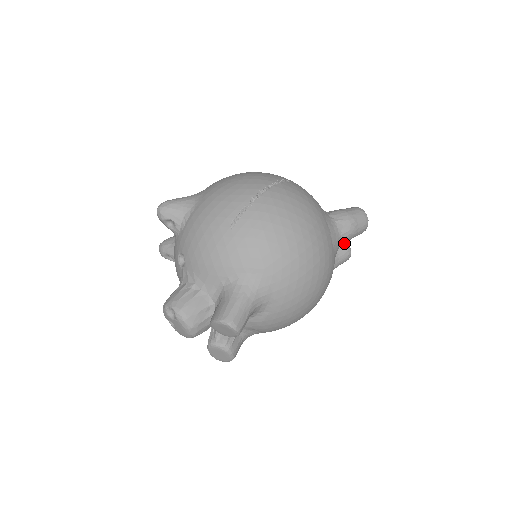
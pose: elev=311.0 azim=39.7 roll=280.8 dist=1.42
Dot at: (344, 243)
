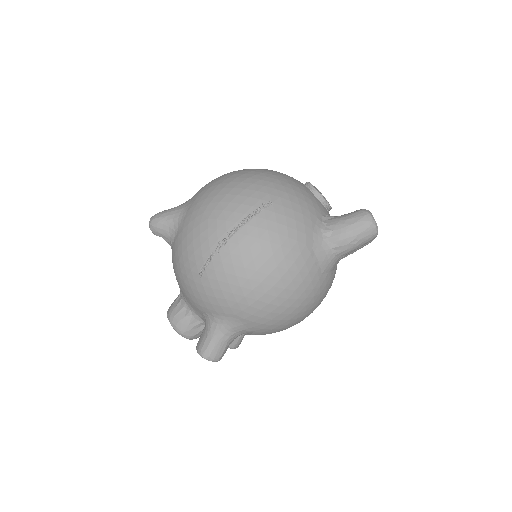
Dot at: occluded
